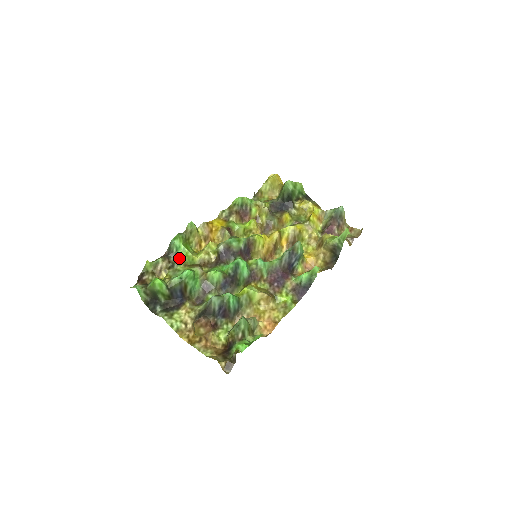
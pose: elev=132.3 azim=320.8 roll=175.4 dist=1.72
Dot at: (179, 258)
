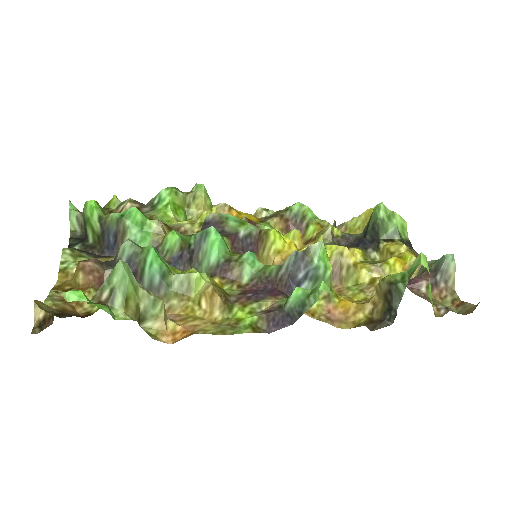
Dot at: (154, 211)
